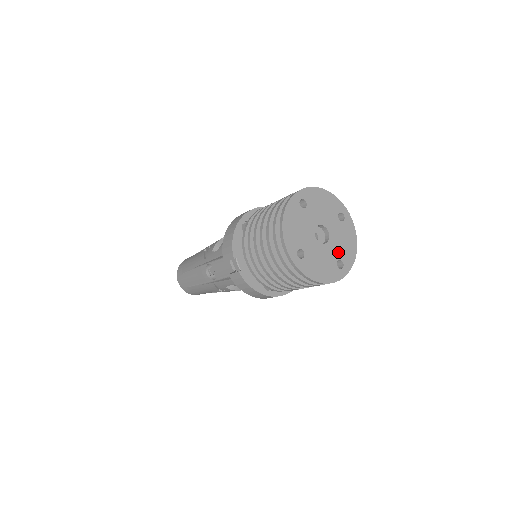
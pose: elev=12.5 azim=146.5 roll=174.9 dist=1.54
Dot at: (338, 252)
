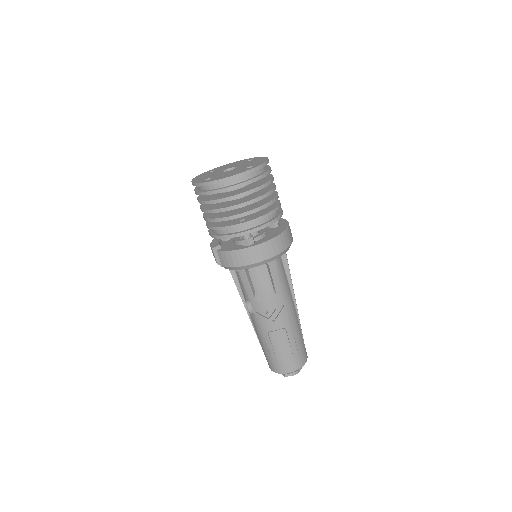
Dot at: (247, 166)
